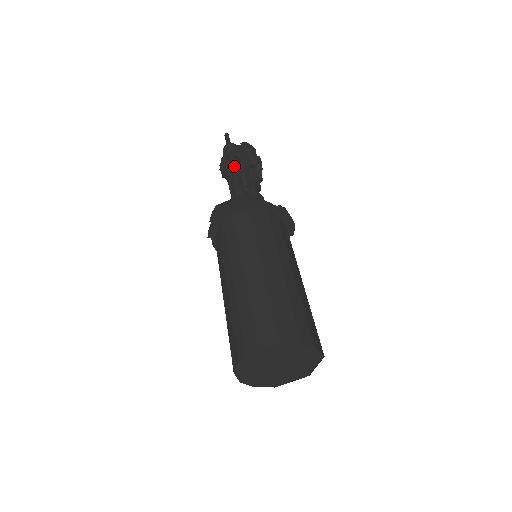
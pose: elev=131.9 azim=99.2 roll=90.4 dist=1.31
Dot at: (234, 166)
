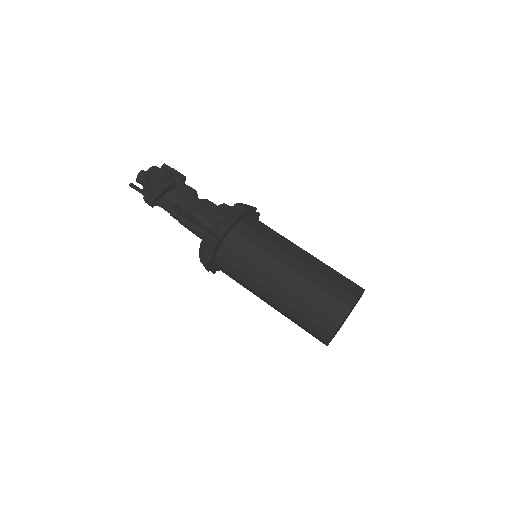
Dot at: (171, 213)
